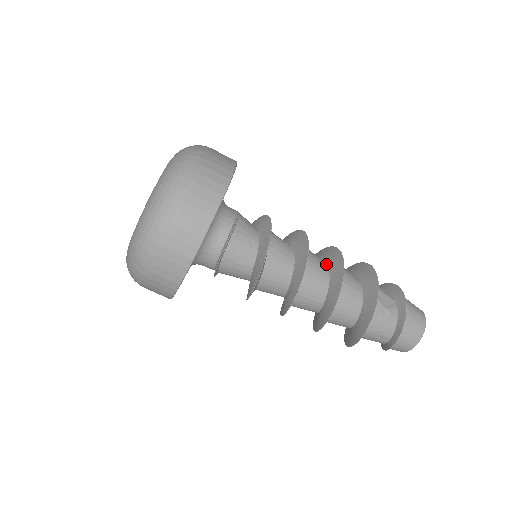
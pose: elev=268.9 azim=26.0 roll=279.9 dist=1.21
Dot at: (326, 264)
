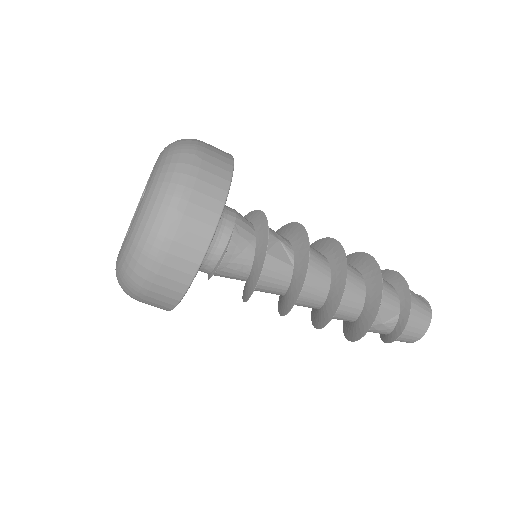
Dot at: (330, 279)
